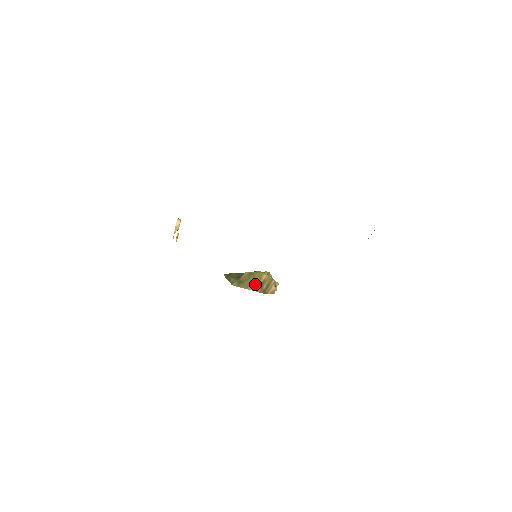
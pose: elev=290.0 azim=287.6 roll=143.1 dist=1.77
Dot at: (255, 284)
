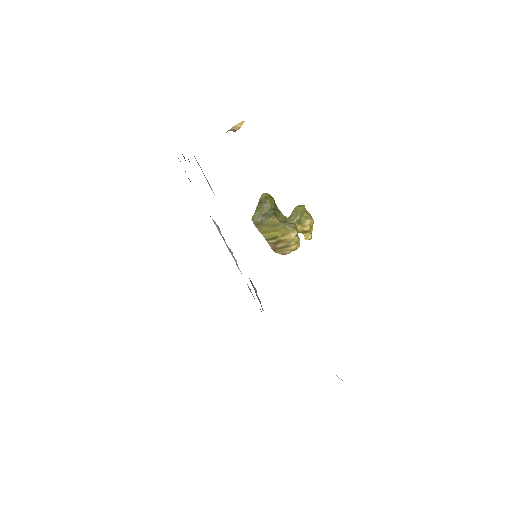
Dot at: (273, 237)
